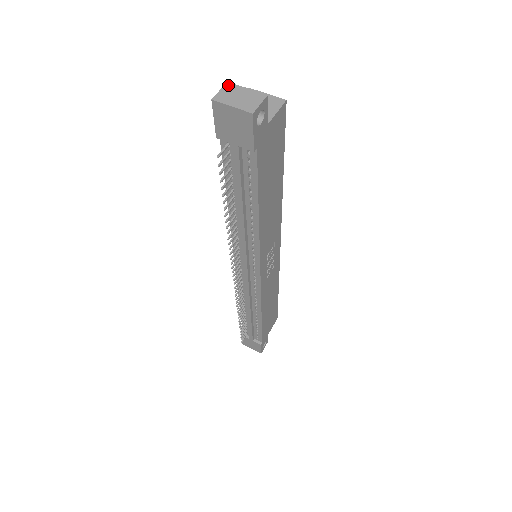
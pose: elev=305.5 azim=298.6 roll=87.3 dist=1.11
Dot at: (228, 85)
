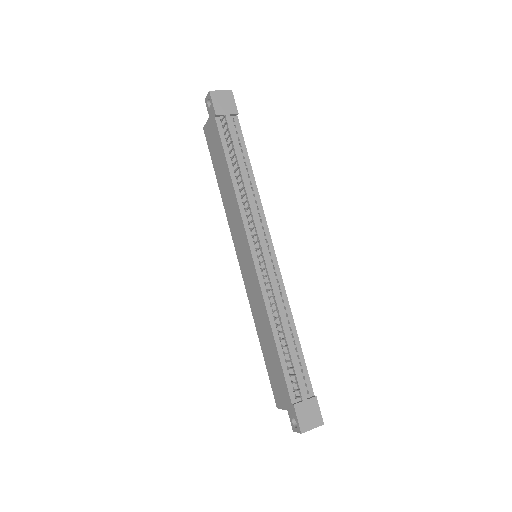
Dot at: (207, 98)
